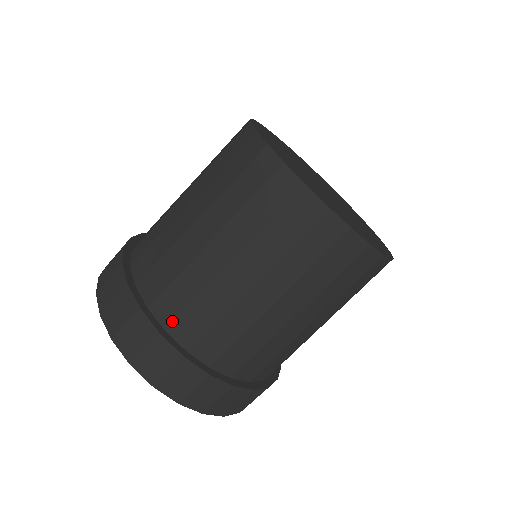
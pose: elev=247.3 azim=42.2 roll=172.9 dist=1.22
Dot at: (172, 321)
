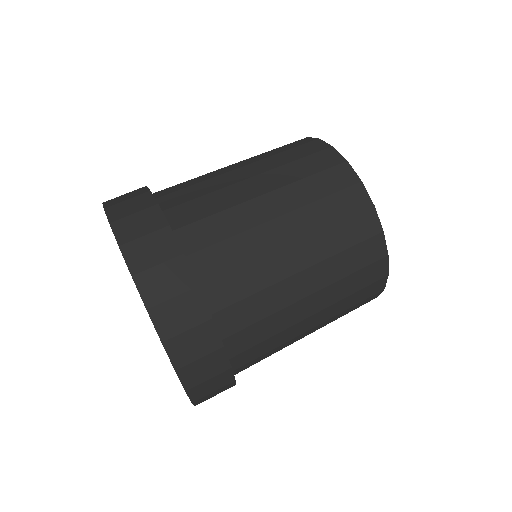
Dot at: (196, 250)
